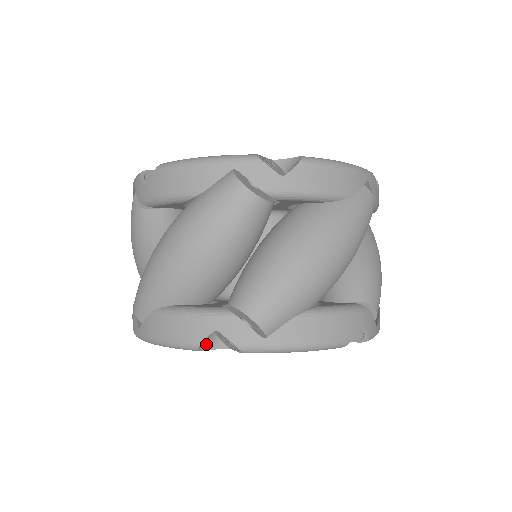
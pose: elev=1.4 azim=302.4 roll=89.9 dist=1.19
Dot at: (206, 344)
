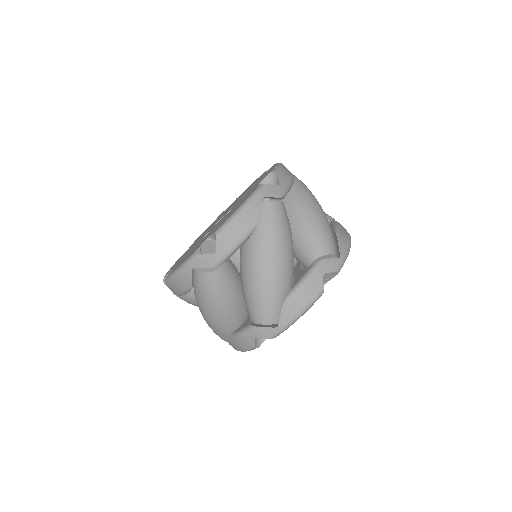
Dot at: (259, 342)
